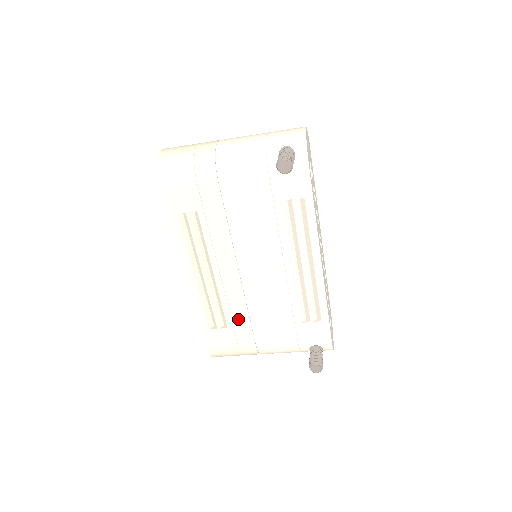
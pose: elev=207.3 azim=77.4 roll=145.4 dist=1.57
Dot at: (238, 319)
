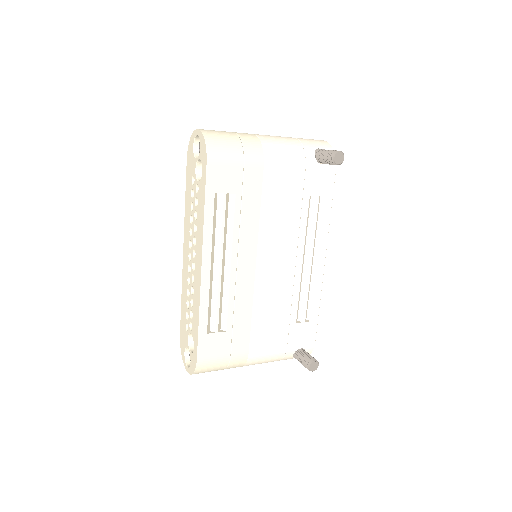
Dot at: (240, 320)
